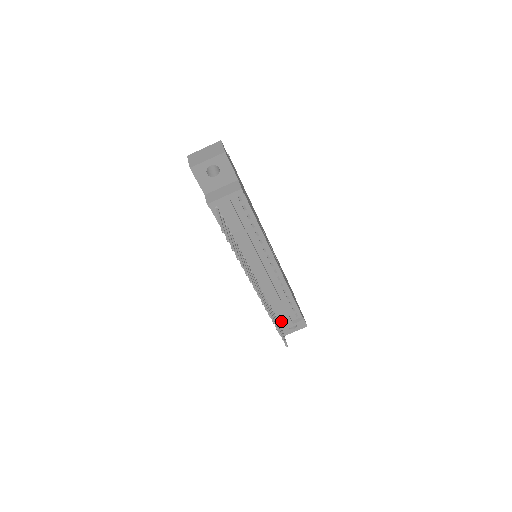
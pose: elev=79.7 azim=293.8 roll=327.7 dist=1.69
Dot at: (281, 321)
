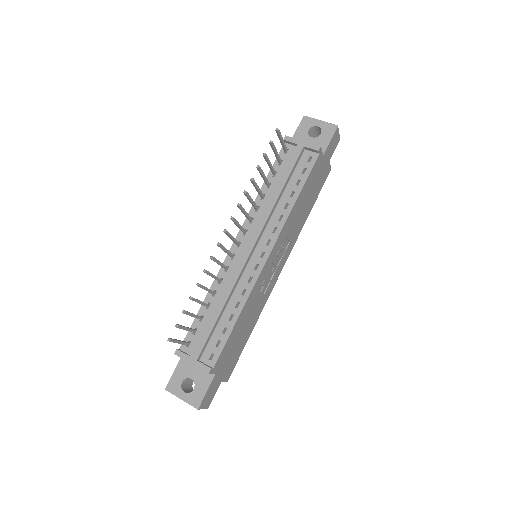
Dot at: (192, 346)
